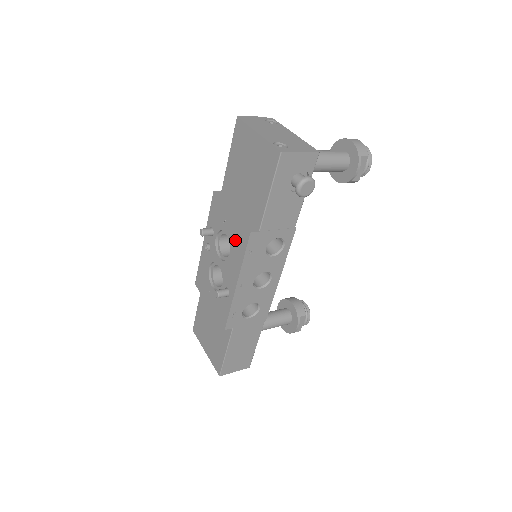
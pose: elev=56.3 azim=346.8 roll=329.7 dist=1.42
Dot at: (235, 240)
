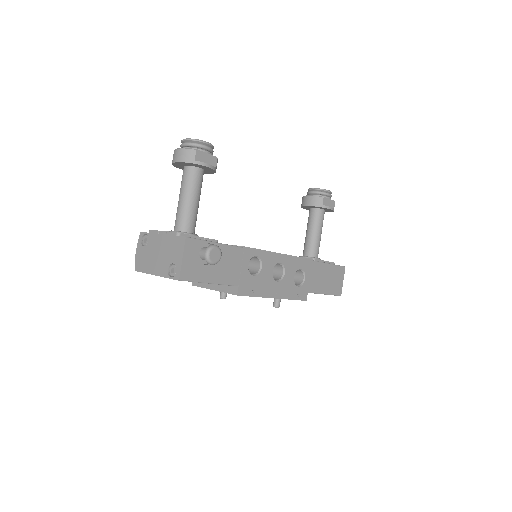
Dot at: occluded
